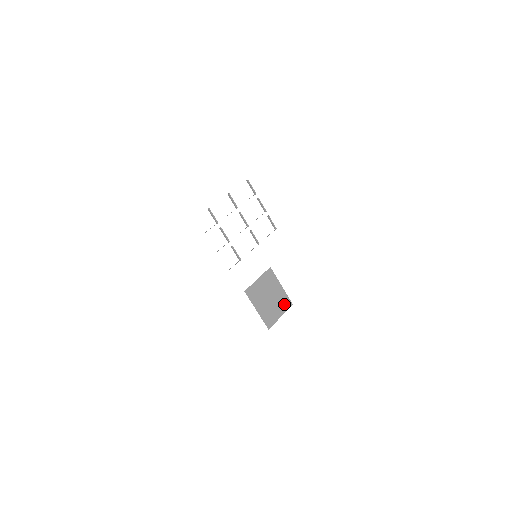
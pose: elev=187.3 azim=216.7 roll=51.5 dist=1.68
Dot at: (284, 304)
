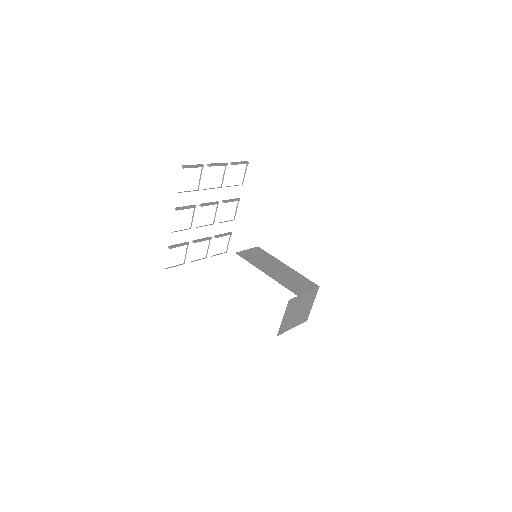
Dot at: (312, 296)
